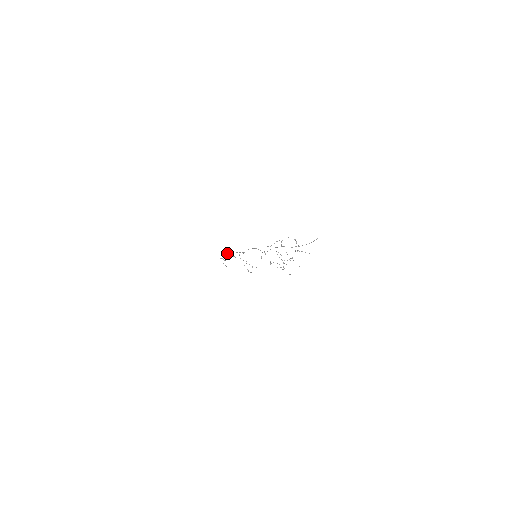
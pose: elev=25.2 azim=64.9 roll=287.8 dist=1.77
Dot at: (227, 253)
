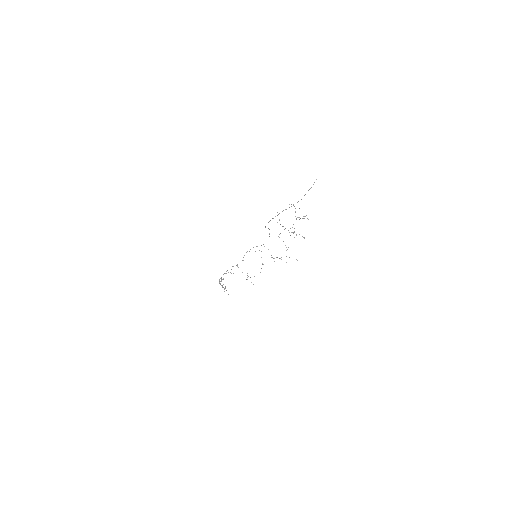
Dot at: occluded
